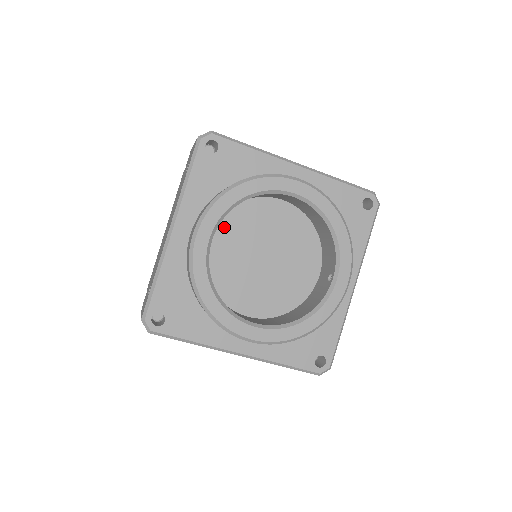
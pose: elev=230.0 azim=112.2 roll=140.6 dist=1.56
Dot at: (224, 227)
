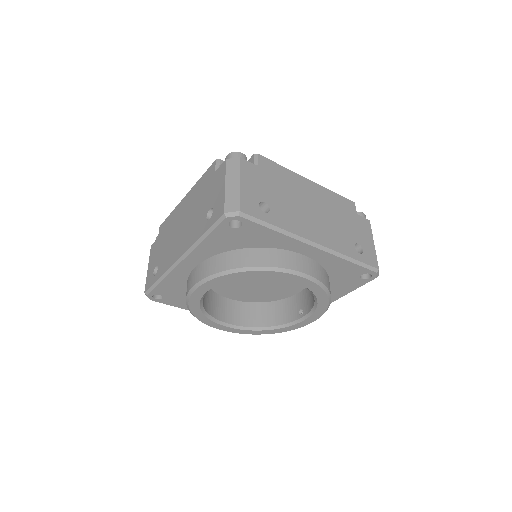
Dot at: occluded
